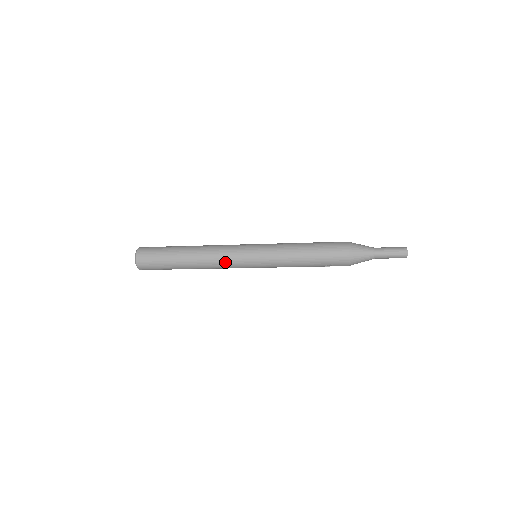
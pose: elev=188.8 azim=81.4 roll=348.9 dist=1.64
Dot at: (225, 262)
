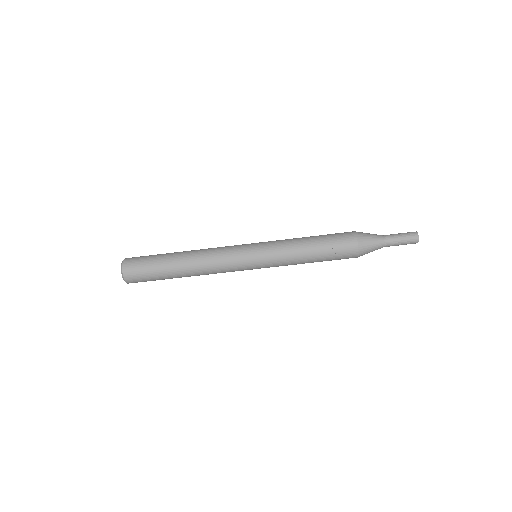
Dot at: (222, 253)
